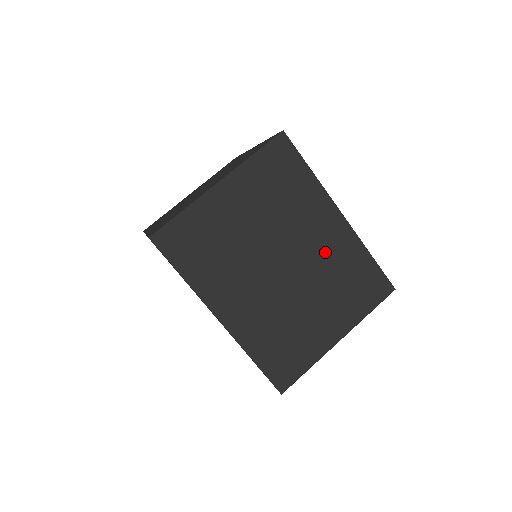
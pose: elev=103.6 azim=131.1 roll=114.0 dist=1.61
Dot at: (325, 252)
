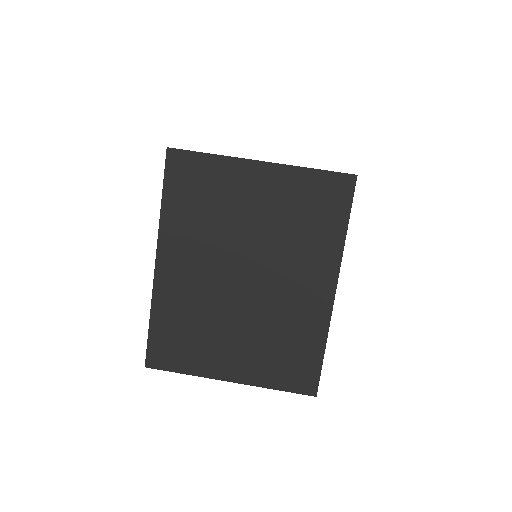
Dot at: (290, 304)
